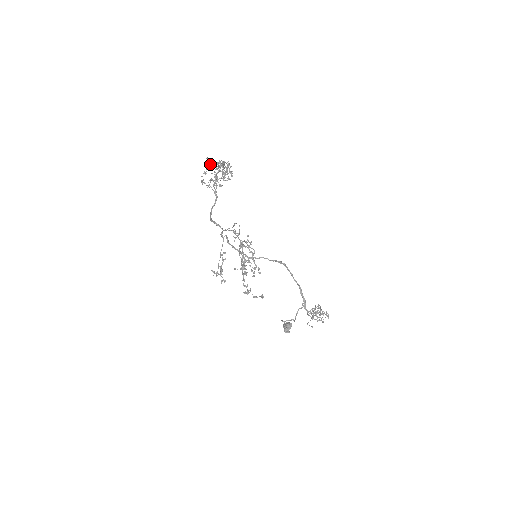
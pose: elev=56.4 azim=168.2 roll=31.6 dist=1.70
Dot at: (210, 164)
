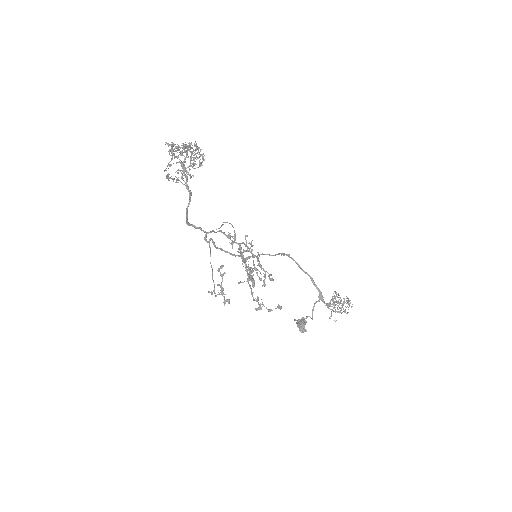
Dot at: (172, 150)
